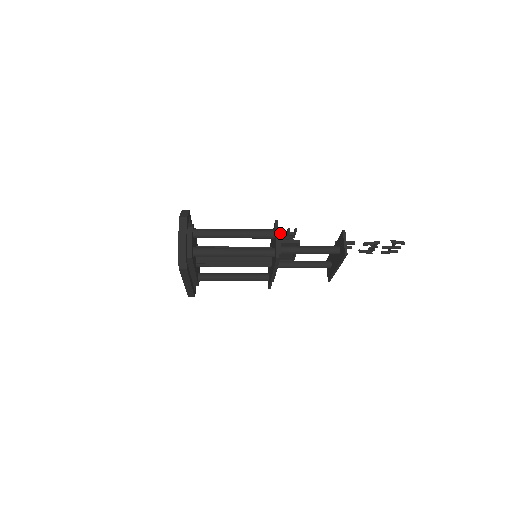
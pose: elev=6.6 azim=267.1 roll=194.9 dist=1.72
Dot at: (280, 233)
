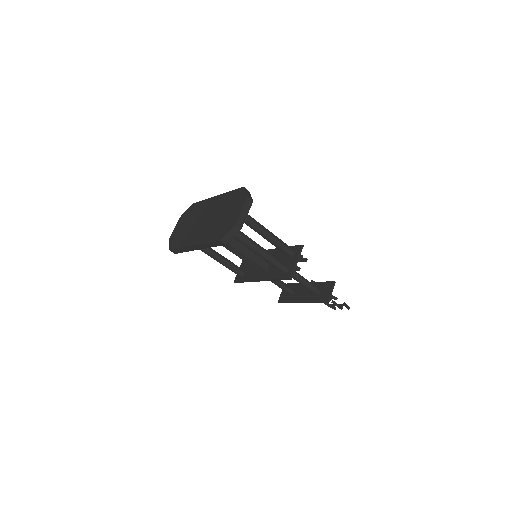
Dot at: occluded
